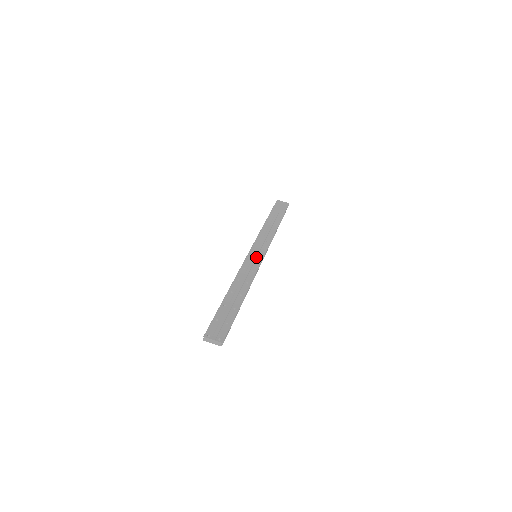
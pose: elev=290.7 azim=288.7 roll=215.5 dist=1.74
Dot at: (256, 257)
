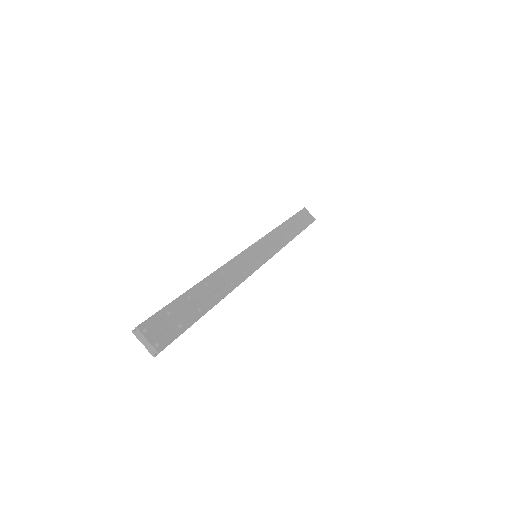
Dot at: (256, 257)
